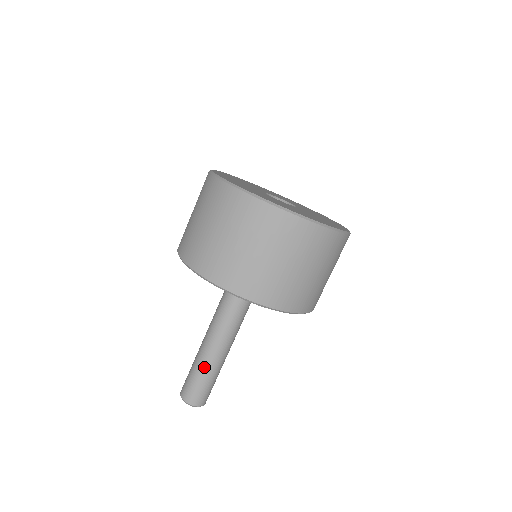
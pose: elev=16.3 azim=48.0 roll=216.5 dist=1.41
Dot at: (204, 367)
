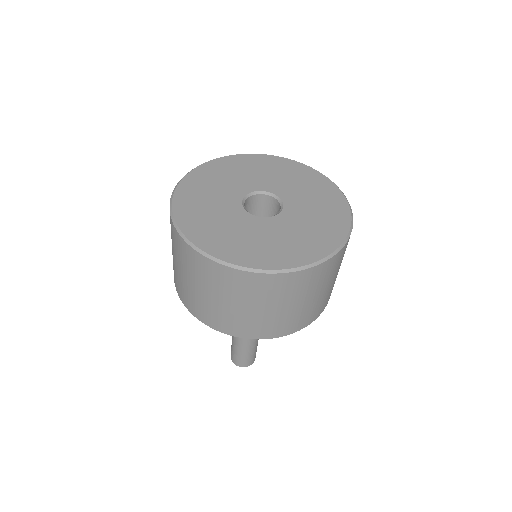
Dot at: (240, 344)
